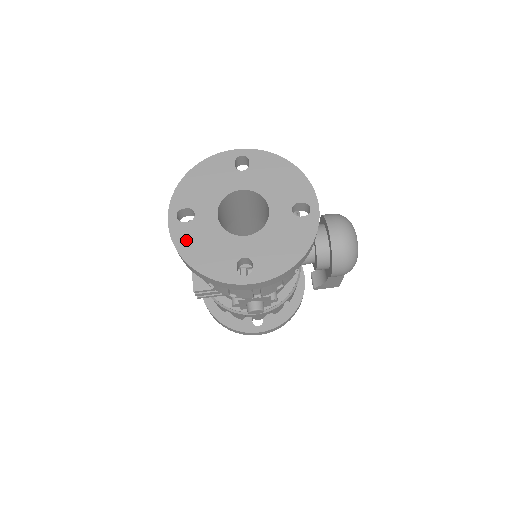
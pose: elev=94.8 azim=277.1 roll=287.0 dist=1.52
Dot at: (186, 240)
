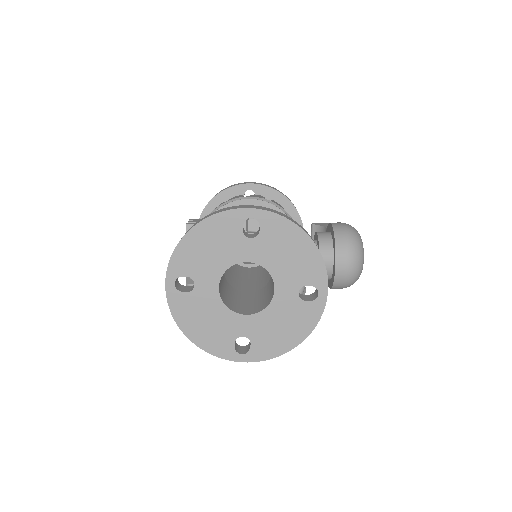
Dot at: (185, 312)
